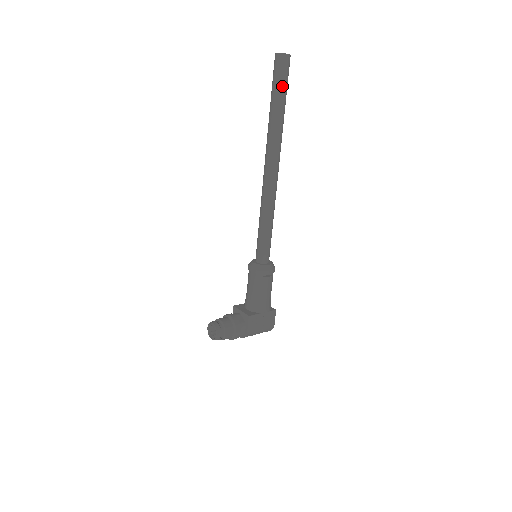
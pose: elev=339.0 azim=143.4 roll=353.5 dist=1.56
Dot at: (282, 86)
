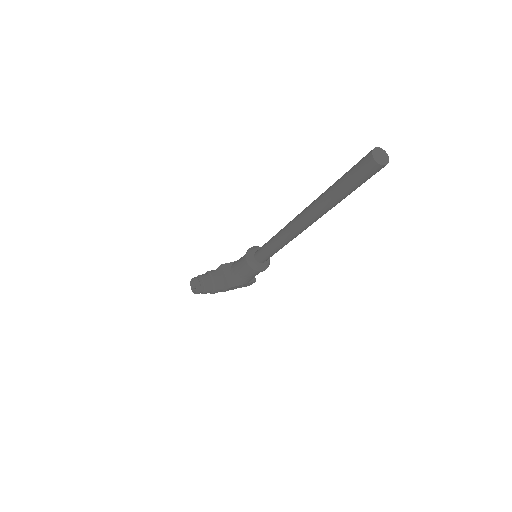
Dot at: (357, 184)
